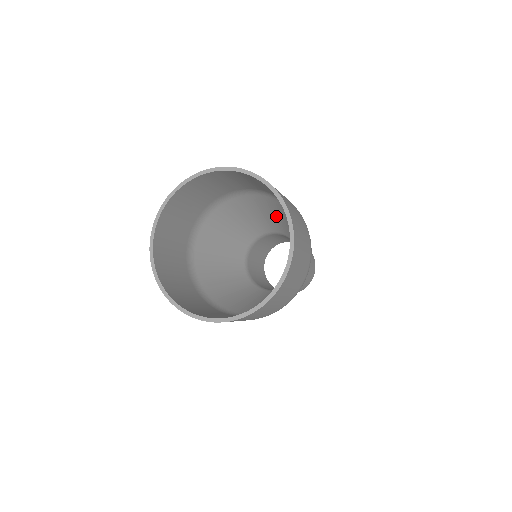
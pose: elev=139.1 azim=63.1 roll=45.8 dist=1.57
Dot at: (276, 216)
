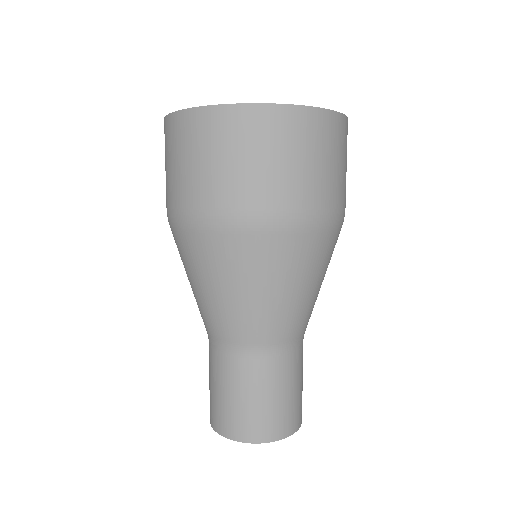
Dot at: occluded
